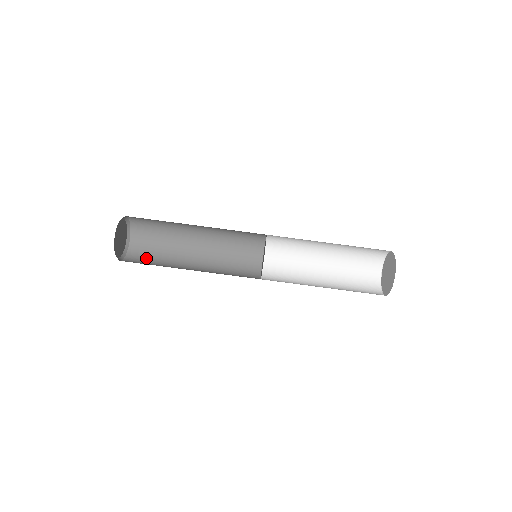
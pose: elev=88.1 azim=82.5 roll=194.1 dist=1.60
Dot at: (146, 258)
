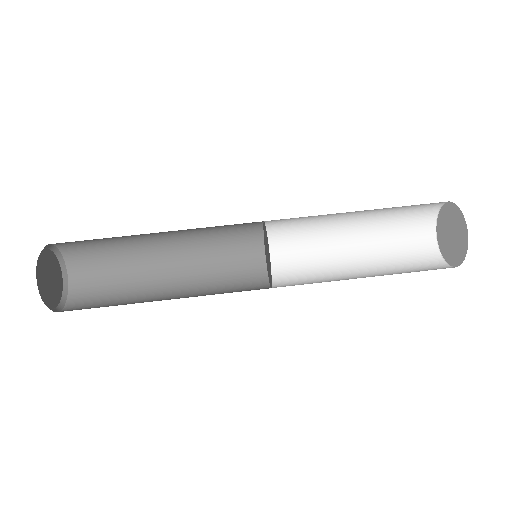
Dot at: (94, 305)
